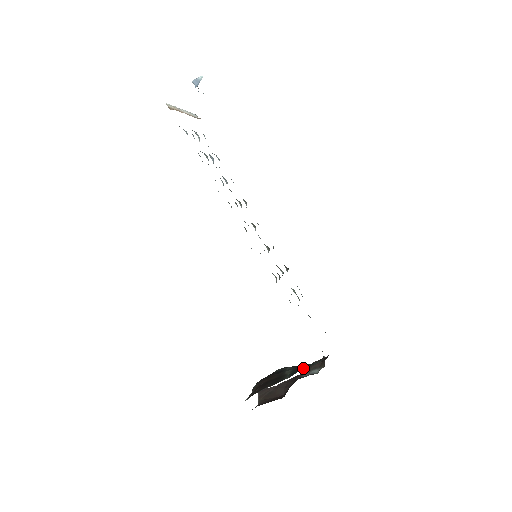
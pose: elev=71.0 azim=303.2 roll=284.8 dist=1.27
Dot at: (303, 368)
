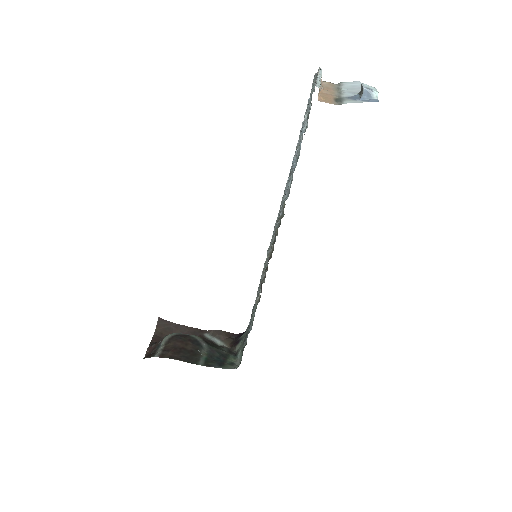
Dot at: (218, 360)
